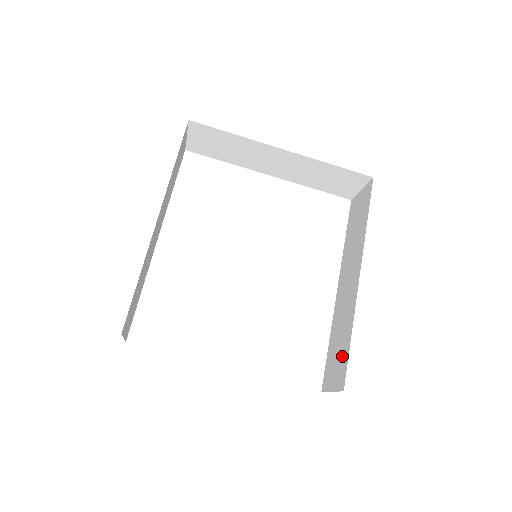
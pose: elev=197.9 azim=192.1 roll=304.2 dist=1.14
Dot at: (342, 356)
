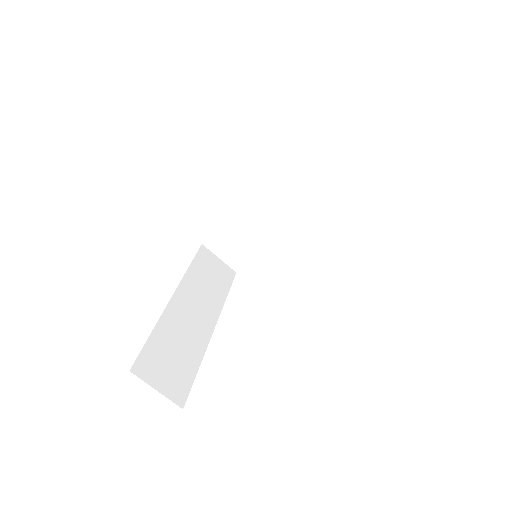
Dot at: occluded
